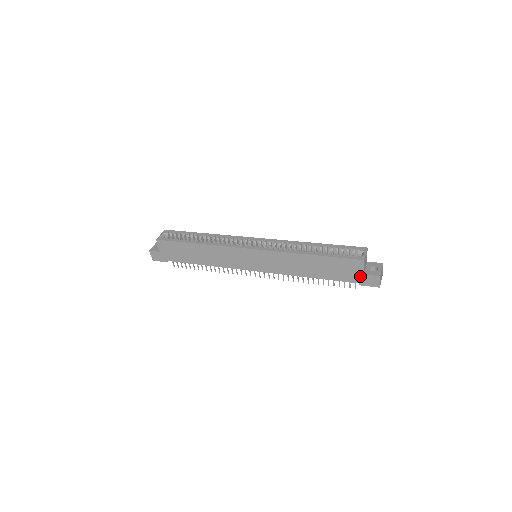
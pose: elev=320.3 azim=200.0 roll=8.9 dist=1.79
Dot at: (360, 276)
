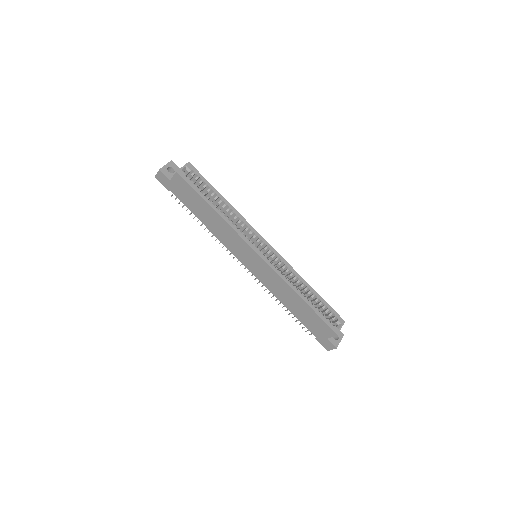
Dot at: (323, 337)
